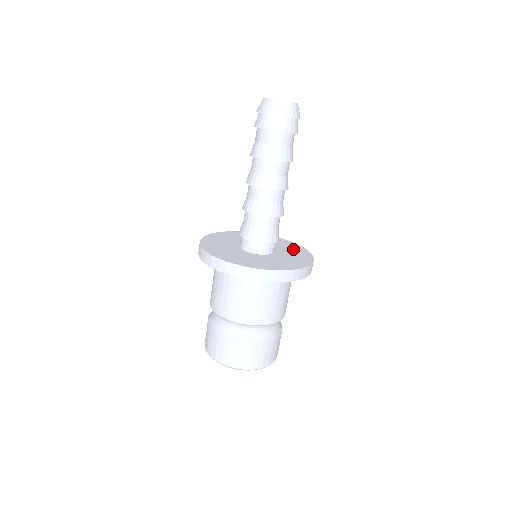
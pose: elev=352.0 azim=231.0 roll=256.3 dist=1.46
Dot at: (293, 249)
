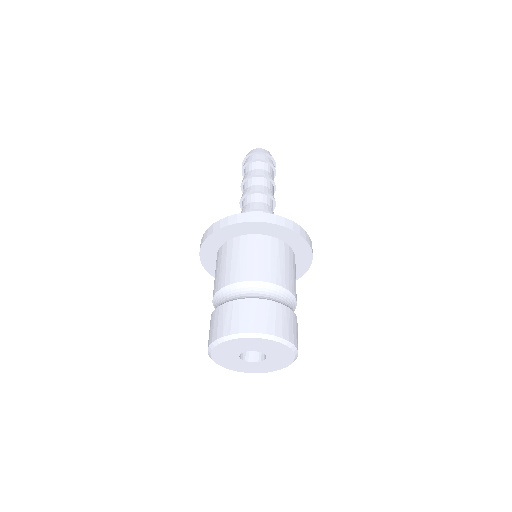
Dot at: occluded
